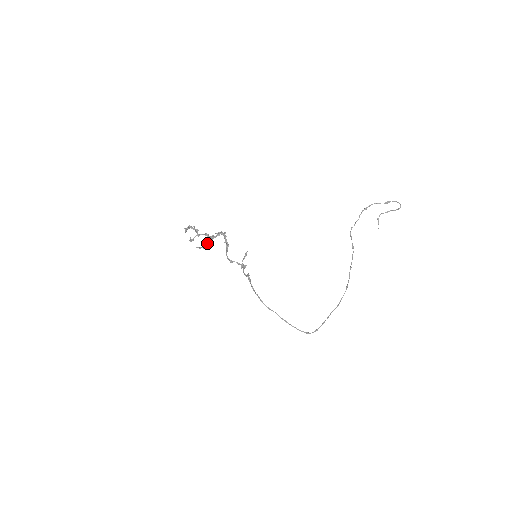
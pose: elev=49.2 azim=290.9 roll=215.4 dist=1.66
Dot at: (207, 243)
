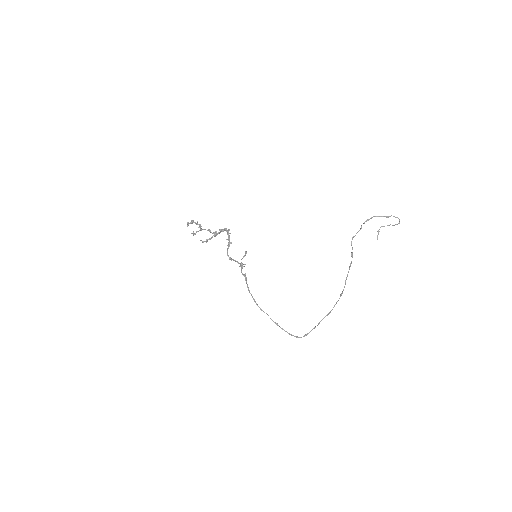
Dot at: (211, 237)
